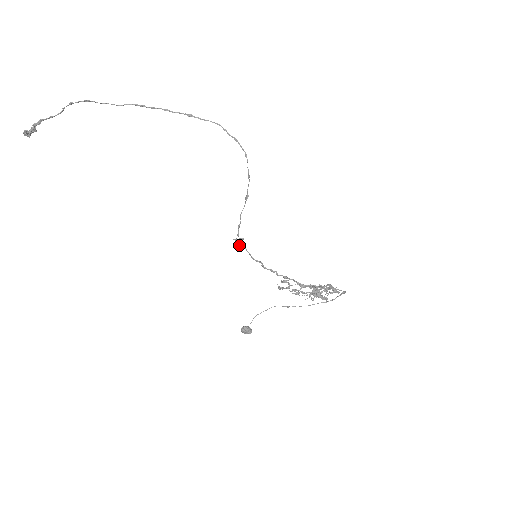
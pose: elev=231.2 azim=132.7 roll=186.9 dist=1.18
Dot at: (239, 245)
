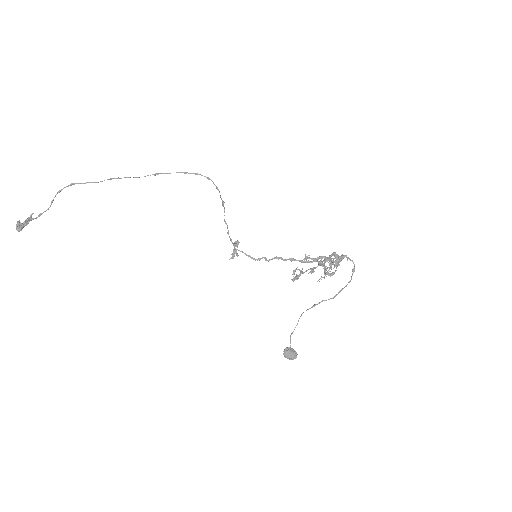
Dot at: (236, 253)
